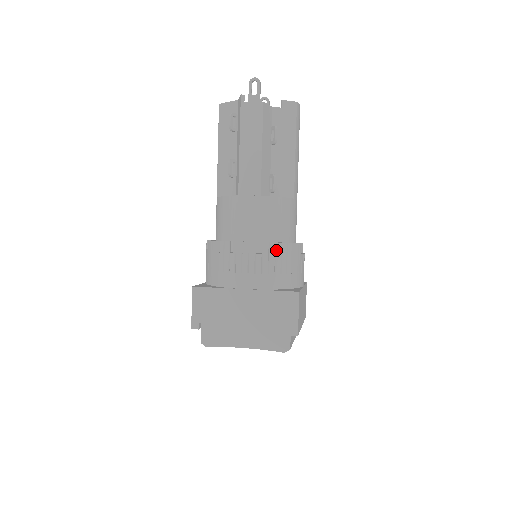
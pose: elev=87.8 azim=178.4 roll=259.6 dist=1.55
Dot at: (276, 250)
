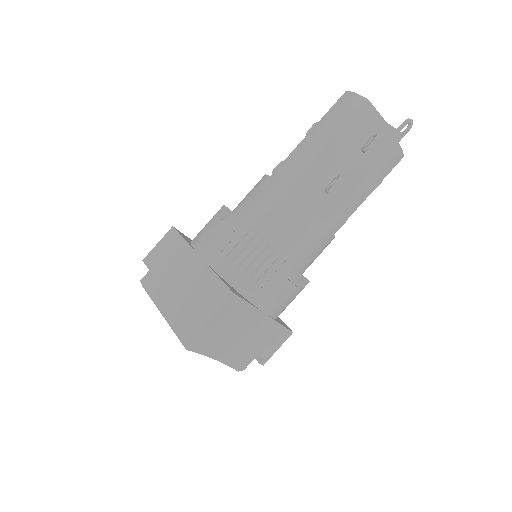
Dot at: (304, 287)
